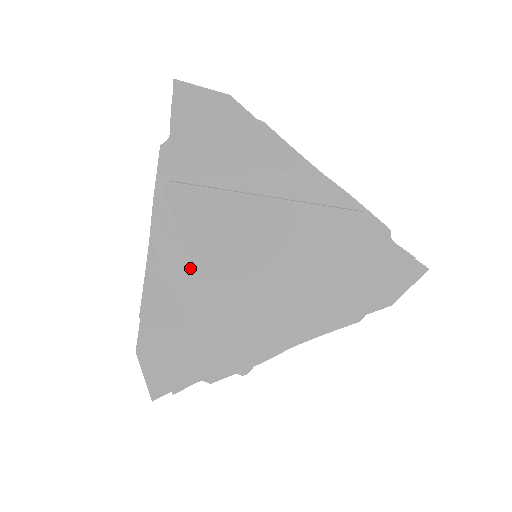
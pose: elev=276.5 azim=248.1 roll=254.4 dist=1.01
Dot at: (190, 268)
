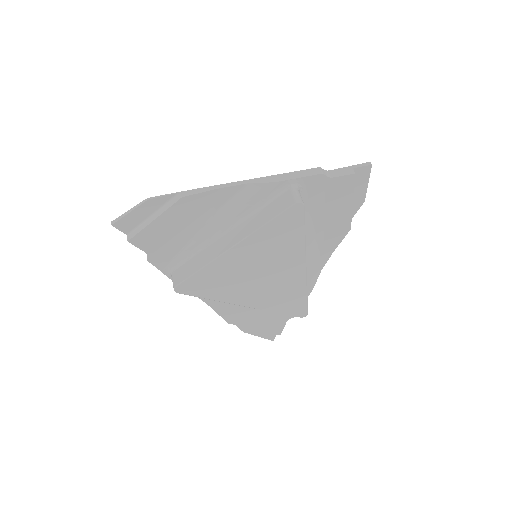
Dot at: occluded
